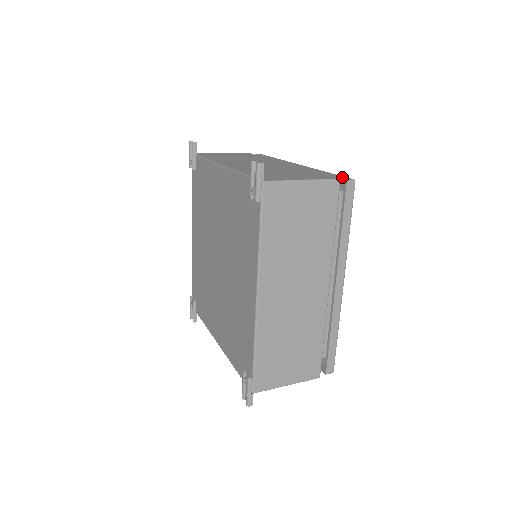
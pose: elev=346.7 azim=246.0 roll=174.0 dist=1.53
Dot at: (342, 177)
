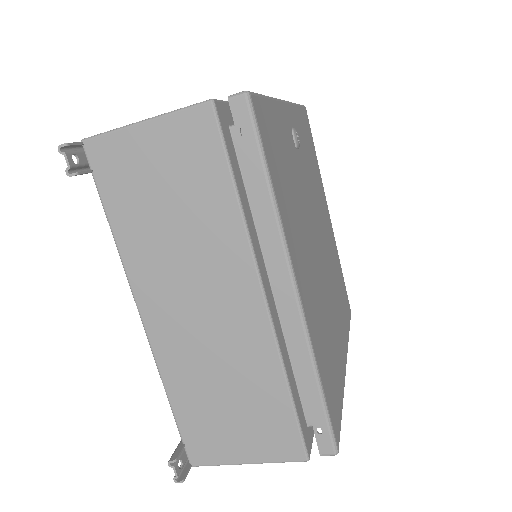
Dot at: occluded
